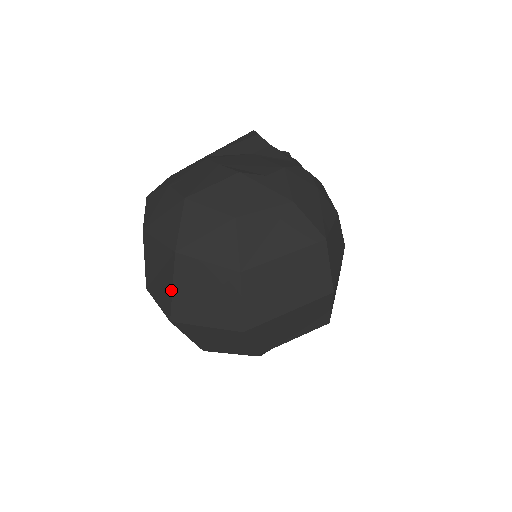
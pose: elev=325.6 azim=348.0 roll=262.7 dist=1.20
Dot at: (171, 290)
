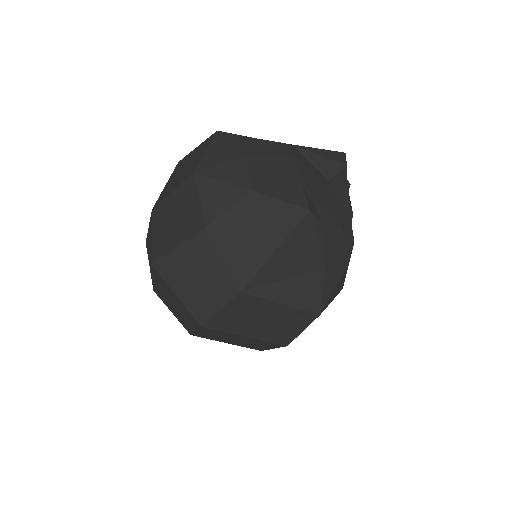
Dot at: (175, 246)
